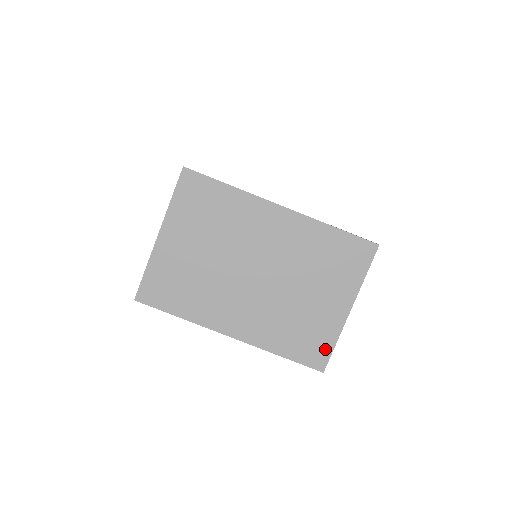
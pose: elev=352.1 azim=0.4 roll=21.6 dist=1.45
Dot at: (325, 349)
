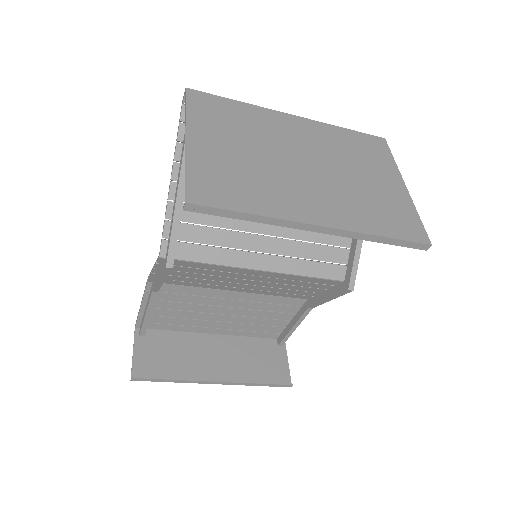
Dot at: (415, 222)
